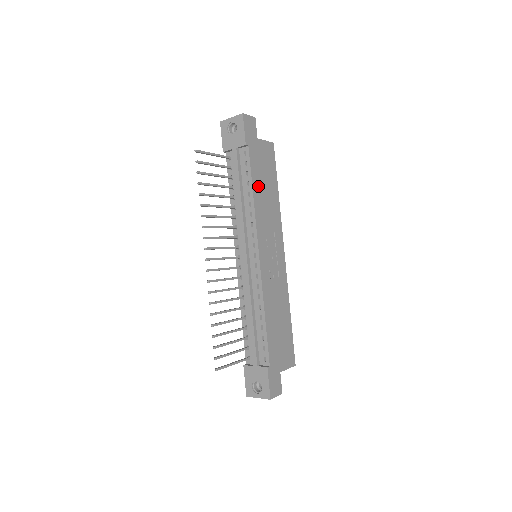
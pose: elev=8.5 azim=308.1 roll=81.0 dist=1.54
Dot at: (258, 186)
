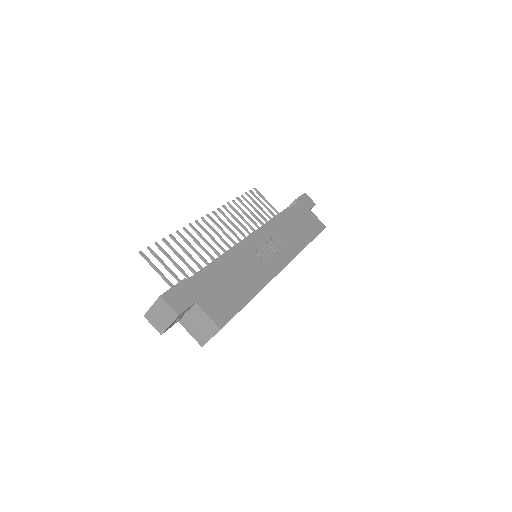
Dot at: (289, 219)
